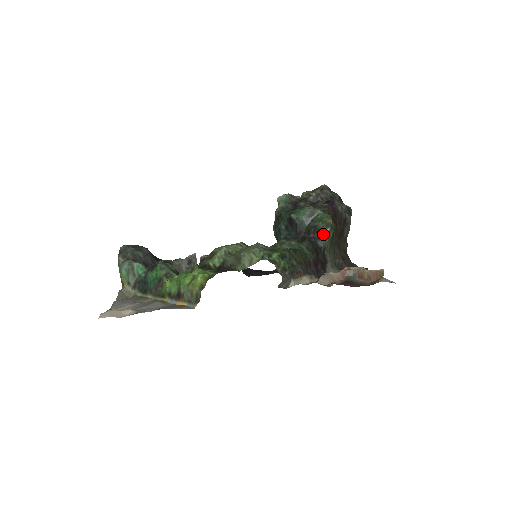
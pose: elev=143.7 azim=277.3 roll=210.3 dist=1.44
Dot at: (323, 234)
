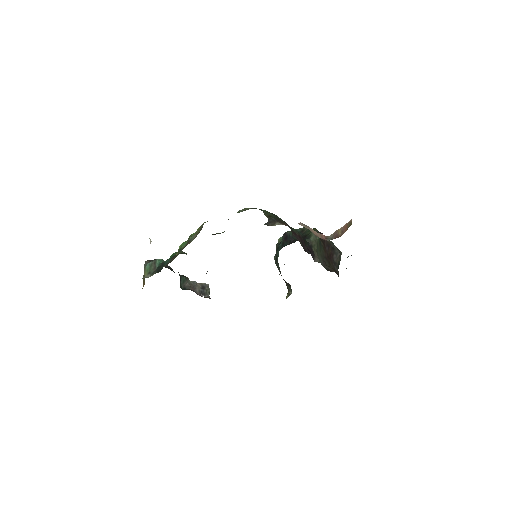
Dot at: (310, 236)
